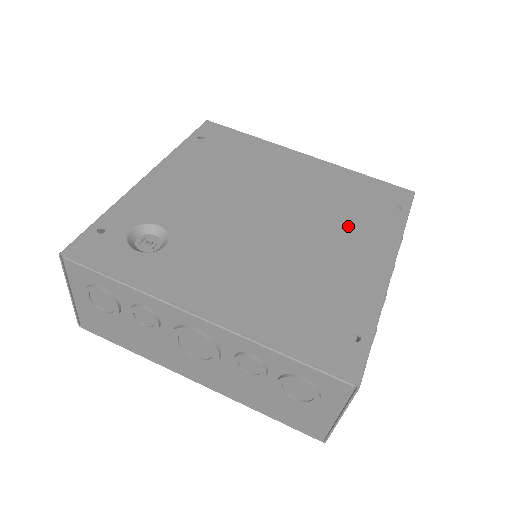
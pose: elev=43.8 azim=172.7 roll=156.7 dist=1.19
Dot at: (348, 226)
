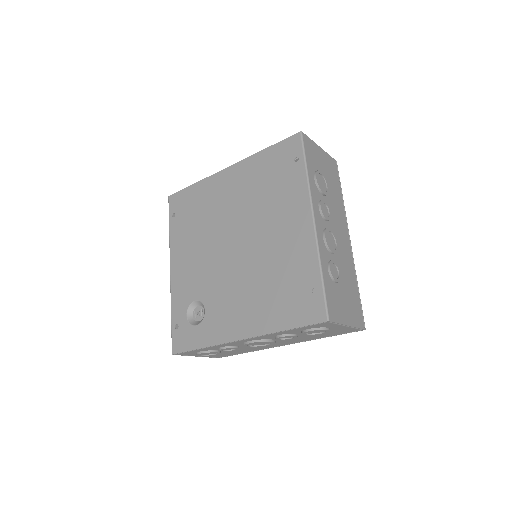
Dot at: (276, 208)
